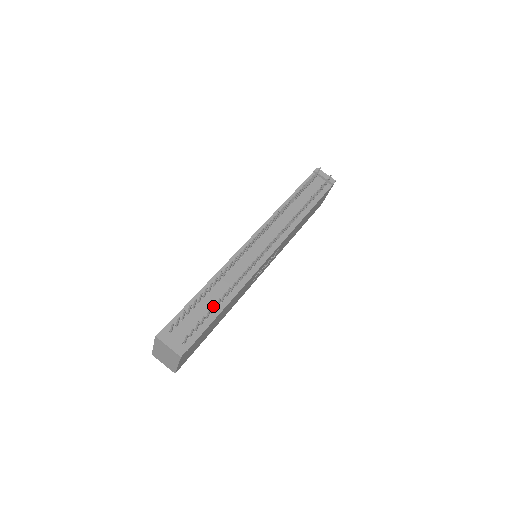
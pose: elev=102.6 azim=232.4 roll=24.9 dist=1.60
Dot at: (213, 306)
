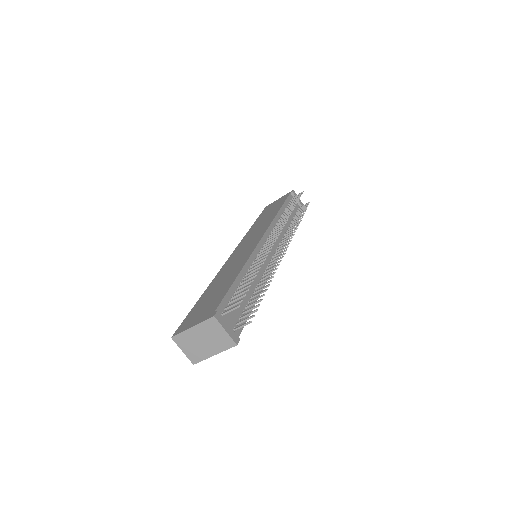
Dot at: (259, 296)
